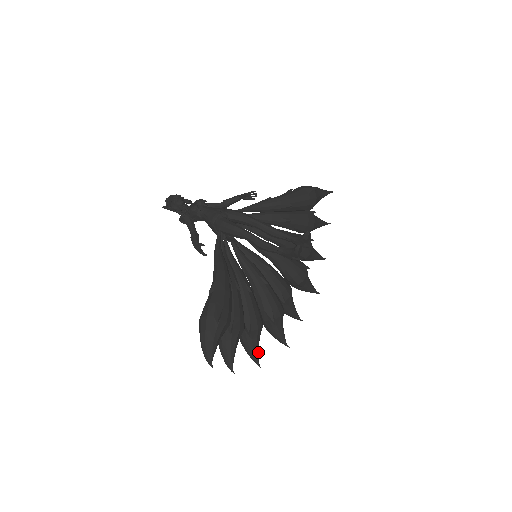
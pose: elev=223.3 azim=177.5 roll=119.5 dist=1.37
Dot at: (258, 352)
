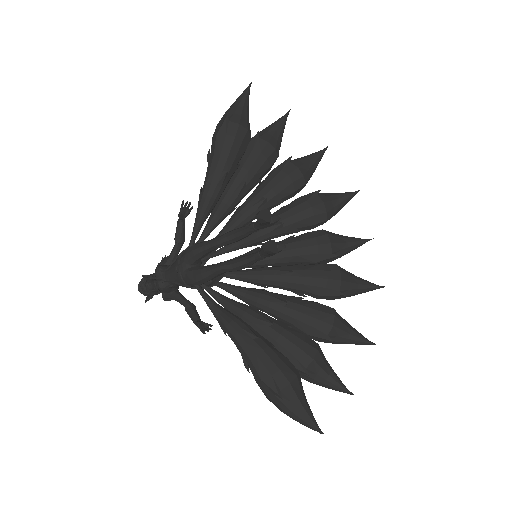
Dot at: (358, 335)
